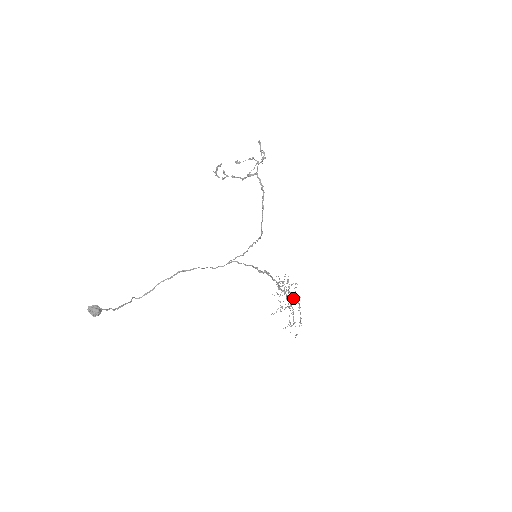
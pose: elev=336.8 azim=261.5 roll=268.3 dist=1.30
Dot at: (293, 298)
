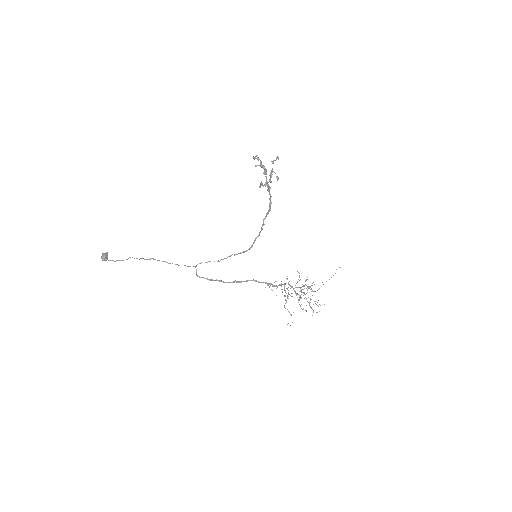
Dot at: occluded
